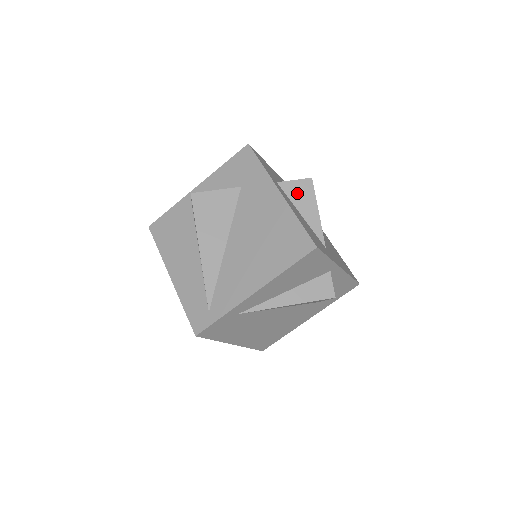
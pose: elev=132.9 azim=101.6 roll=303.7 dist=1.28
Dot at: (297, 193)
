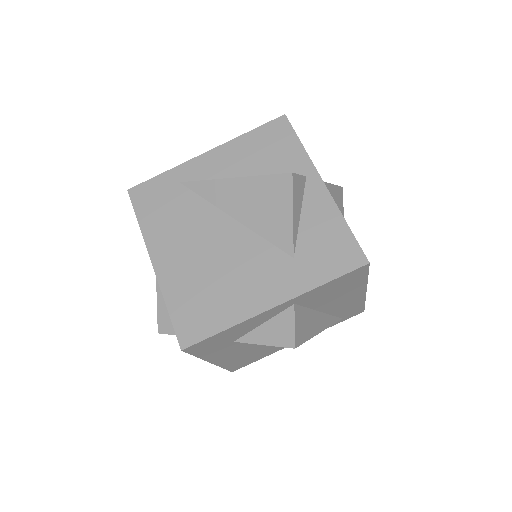
Dot at: occluded
